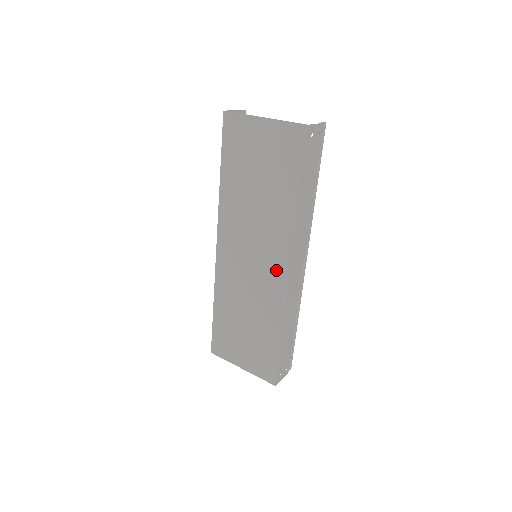
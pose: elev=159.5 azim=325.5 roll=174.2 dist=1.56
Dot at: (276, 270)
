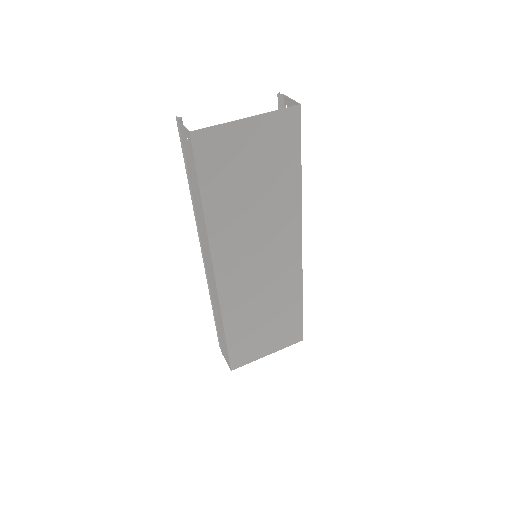
Dot at: (289, 253)
